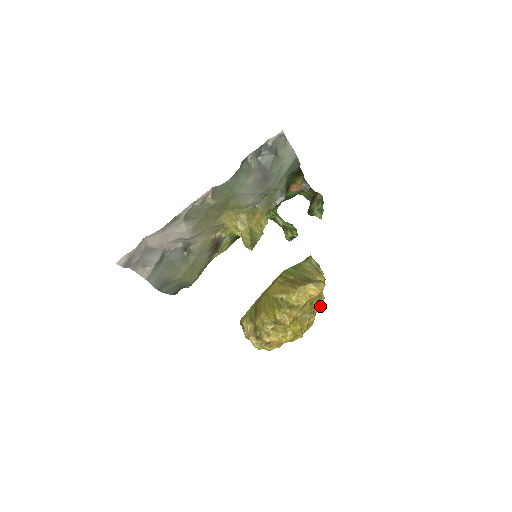
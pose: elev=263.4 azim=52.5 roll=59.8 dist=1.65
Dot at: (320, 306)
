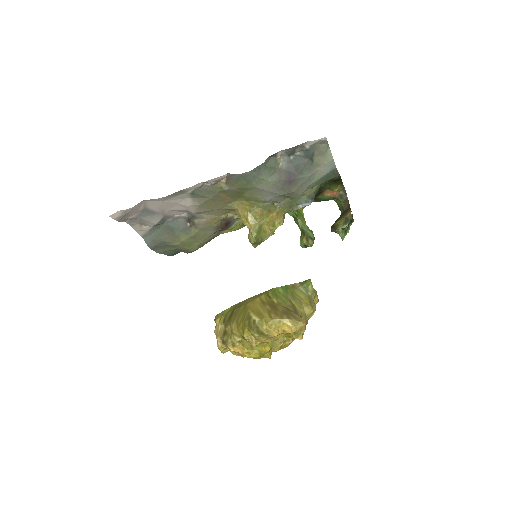
Dot at: (297, 338)
